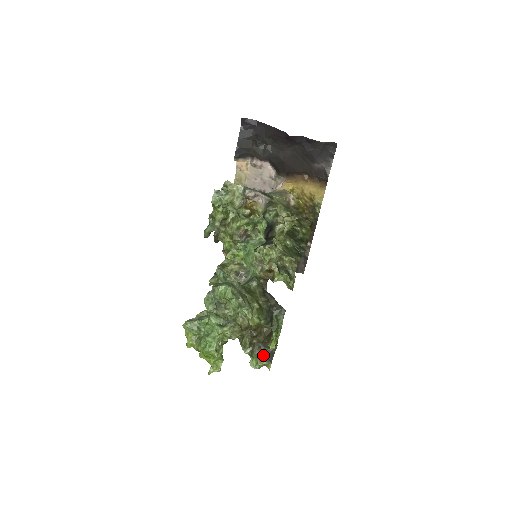
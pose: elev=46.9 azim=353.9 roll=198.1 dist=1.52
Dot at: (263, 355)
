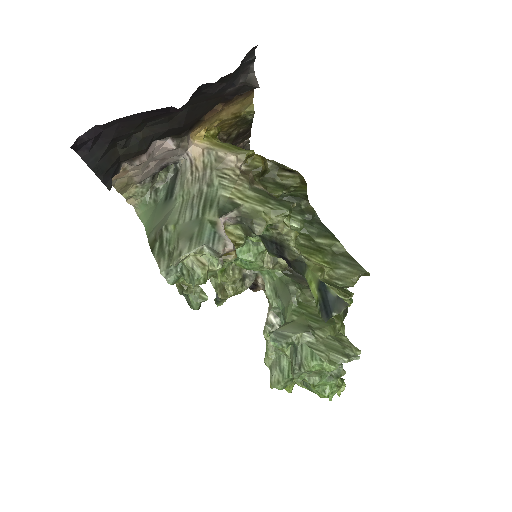
Dot at: occluded
